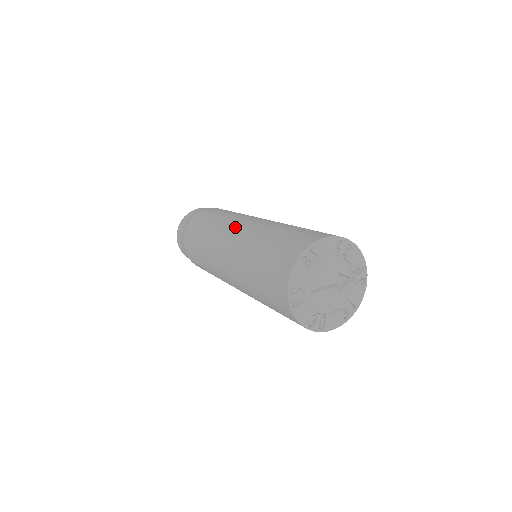
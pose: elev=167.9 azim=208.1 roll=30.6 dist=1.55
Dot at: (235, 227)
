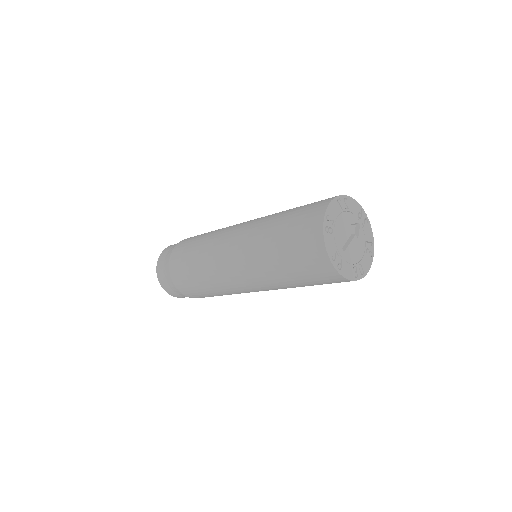
Dot at: (229, 242)
